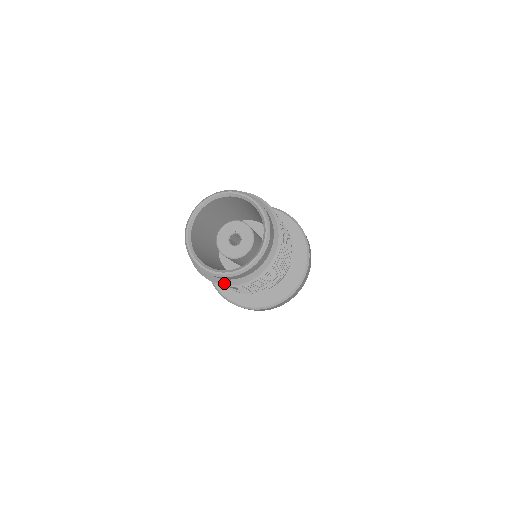
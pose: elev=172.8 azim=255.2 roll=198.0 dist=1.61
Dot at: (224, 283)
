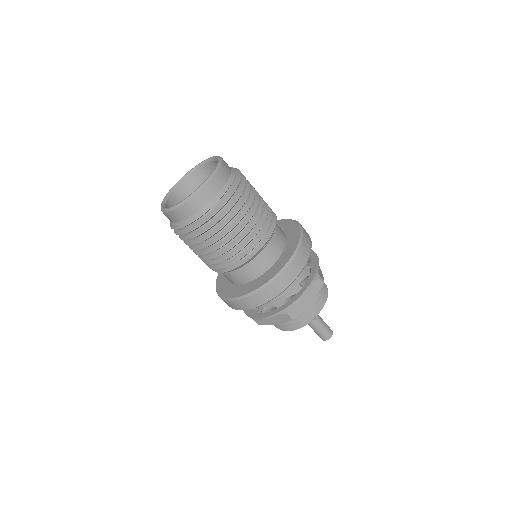
Dot at: (172, 226)
